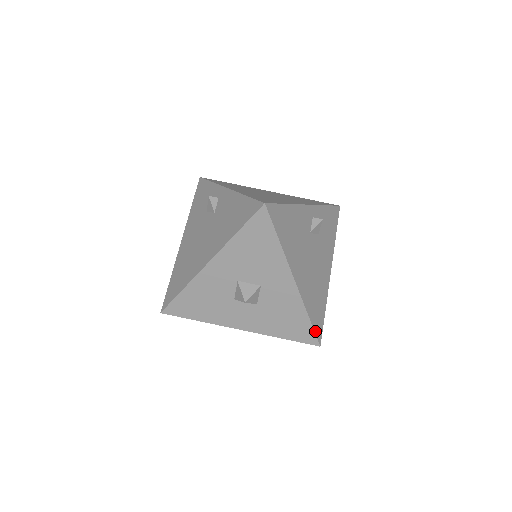
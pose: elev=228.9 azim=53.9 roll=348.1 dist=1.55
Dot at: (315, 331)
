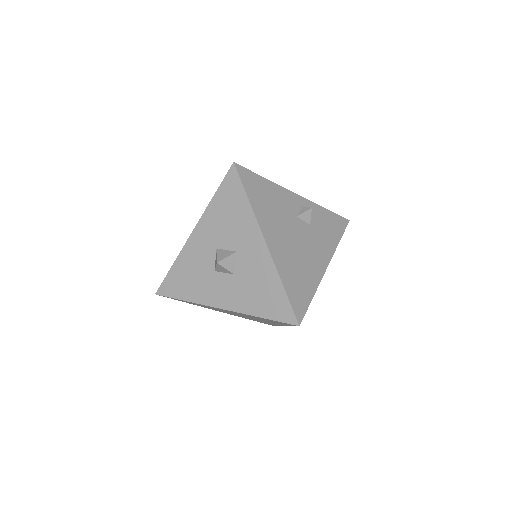
Dot at: (292, 306)
